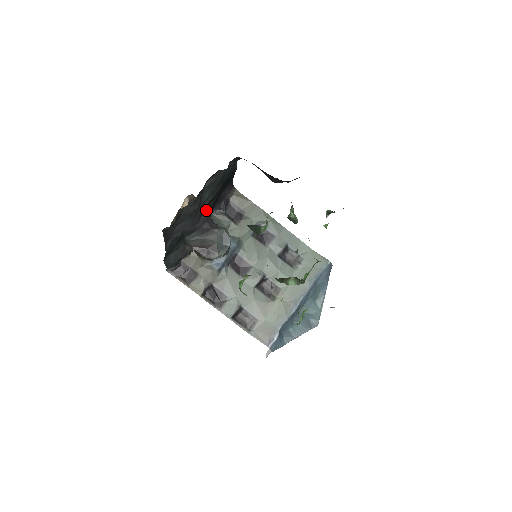
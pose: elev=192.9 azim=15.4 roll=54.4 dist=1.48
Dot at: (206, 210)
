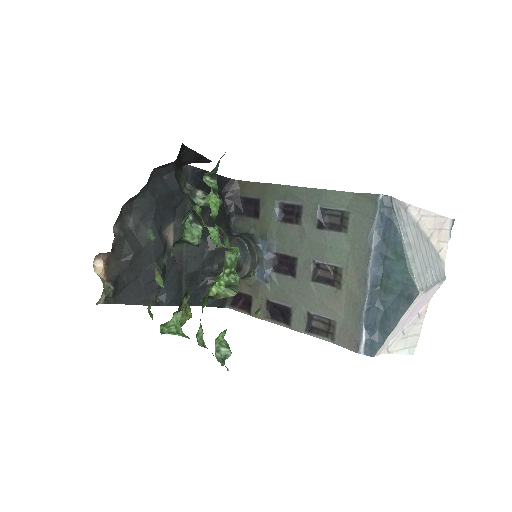
Dot at: (205, 230)
